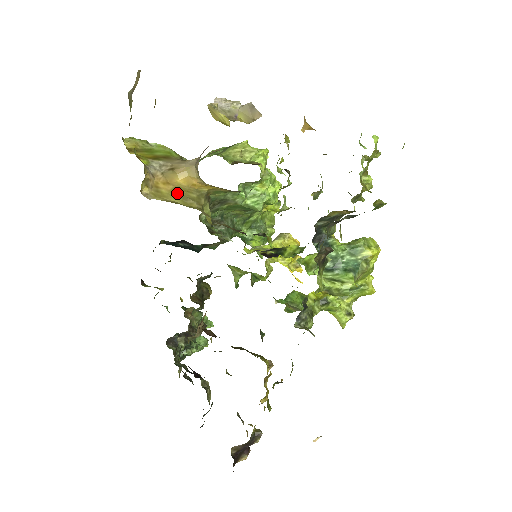
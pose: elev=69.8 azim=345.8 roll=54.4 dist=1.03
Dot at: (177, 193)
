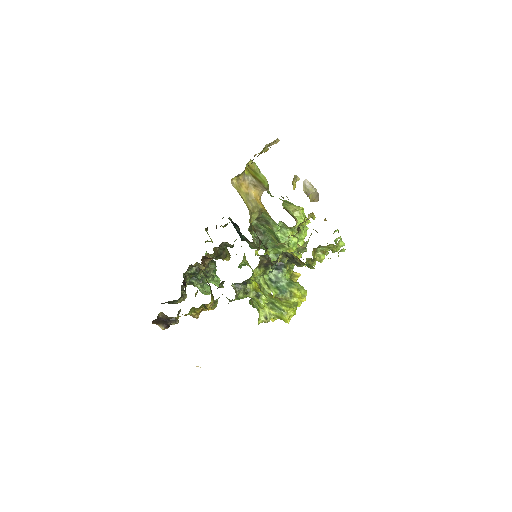
Dot at: (247, 196)
